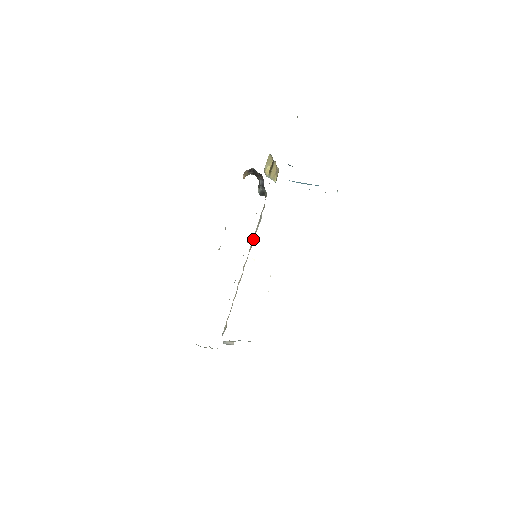
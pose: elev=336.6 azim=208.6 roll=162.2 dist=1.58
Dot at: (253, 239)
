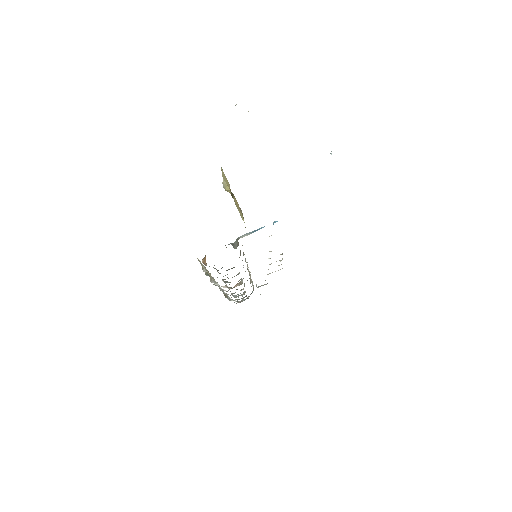
Dot at: occluded
